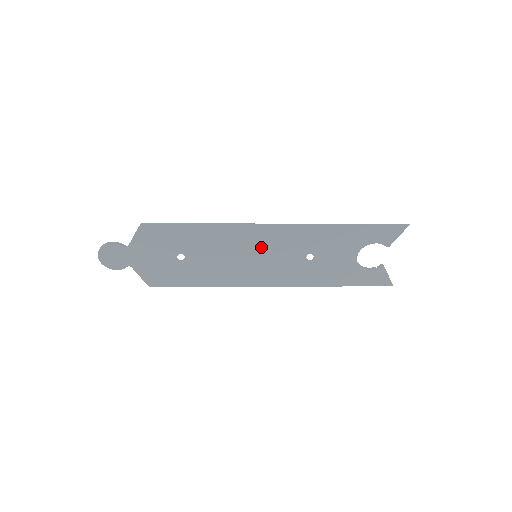
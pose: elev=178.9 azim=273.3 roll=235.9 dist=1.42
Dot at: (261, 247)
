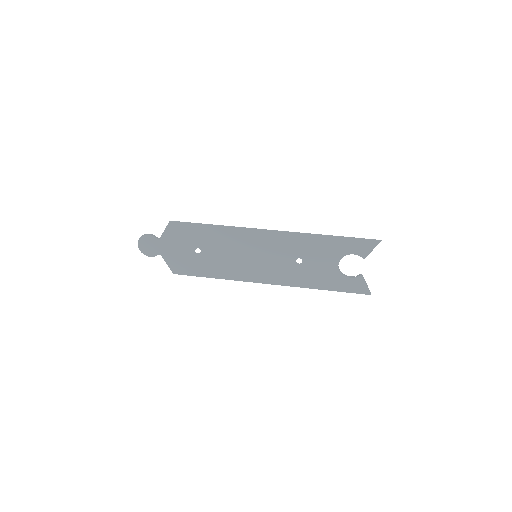
Dot at: (260, 249)
